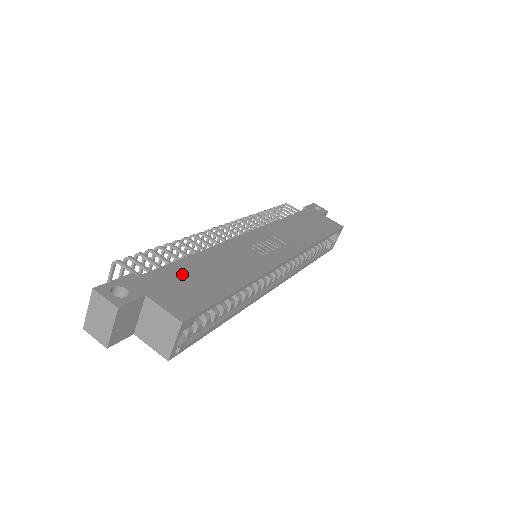
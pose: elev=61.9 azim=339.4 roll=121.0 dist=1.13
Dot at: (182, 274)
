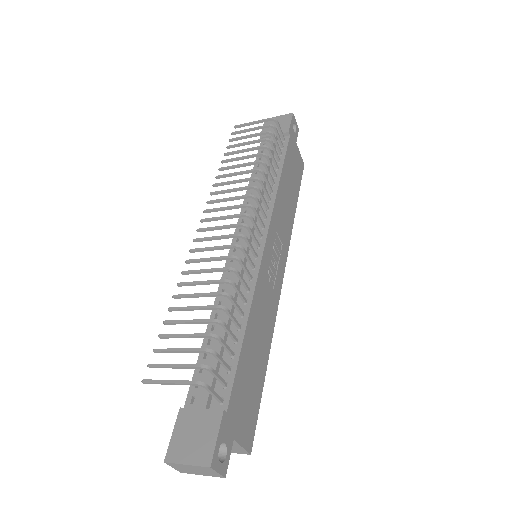
Dot at: (245, 377)
